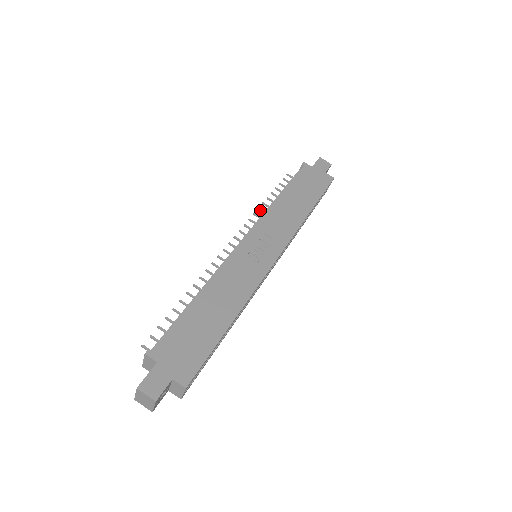
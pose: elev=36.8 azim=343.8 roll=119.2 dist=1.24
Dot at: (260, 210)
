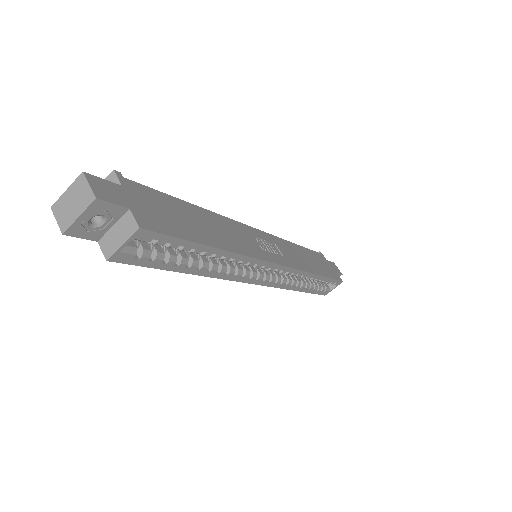
Dot at: occluded
